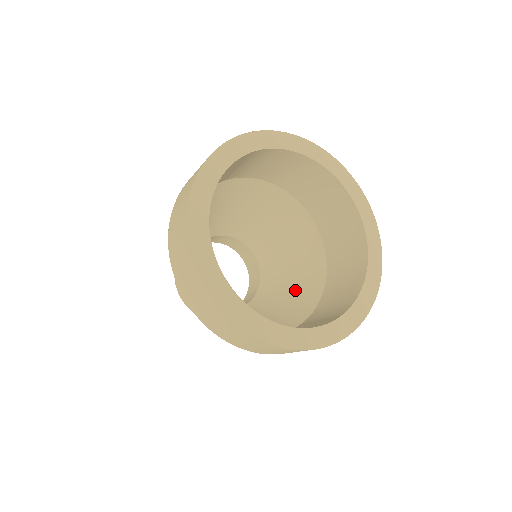
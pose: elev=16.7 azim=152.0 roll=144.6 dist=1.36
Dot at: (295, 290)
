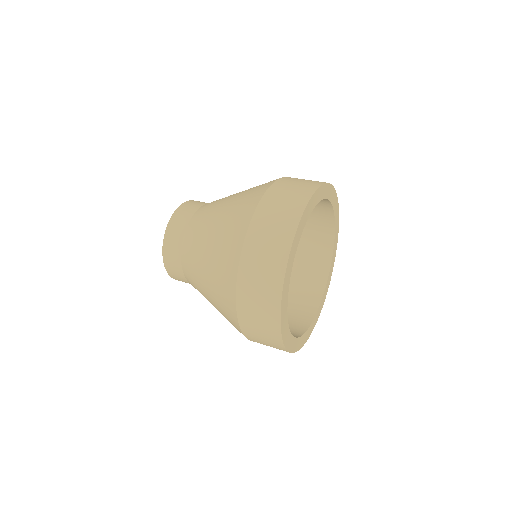
Dot at: occluded
